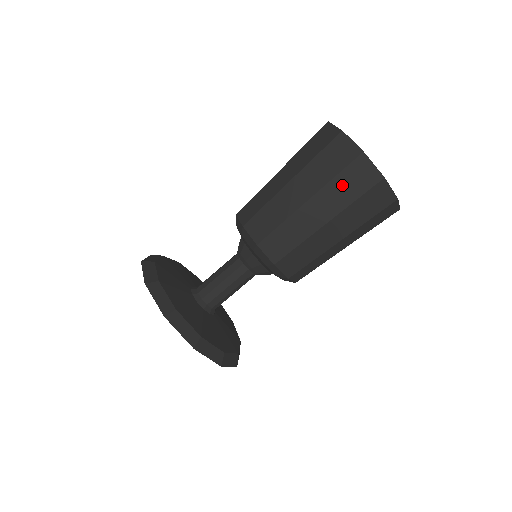
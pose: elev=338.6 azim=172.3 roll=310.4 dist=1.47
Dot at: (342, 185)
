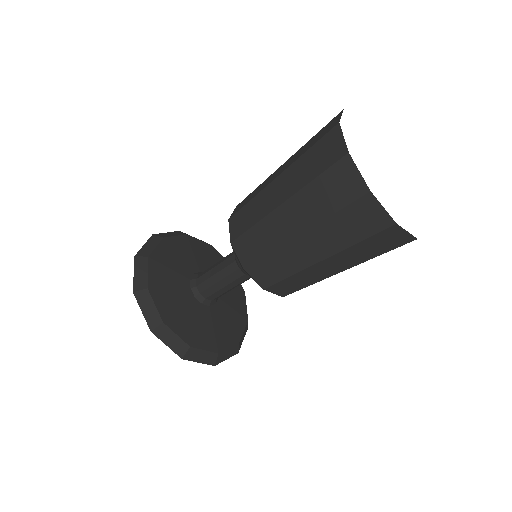
Dot at: (320, 192)
